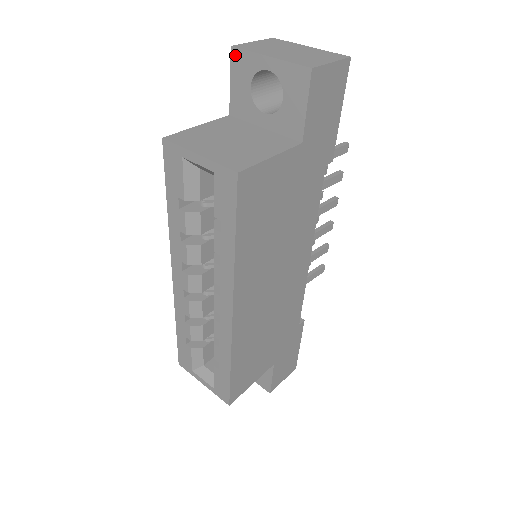
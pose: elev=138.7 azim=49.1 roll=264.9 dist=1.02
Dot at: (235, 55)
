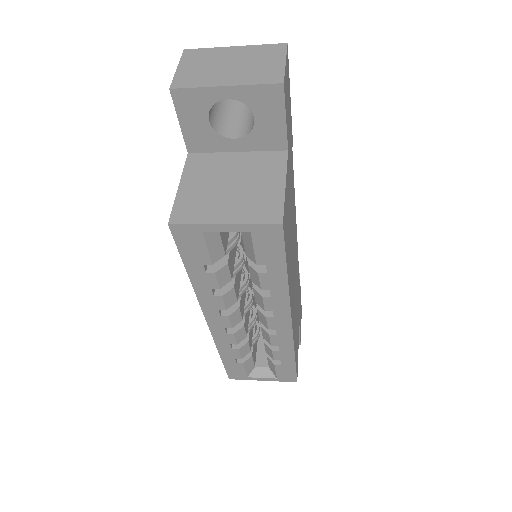
Dot at: (178, 96)
